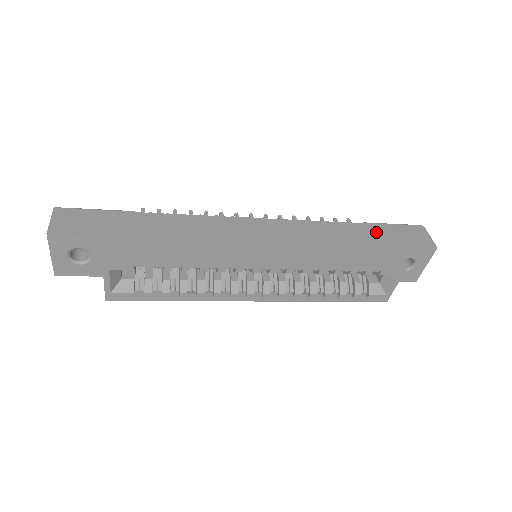
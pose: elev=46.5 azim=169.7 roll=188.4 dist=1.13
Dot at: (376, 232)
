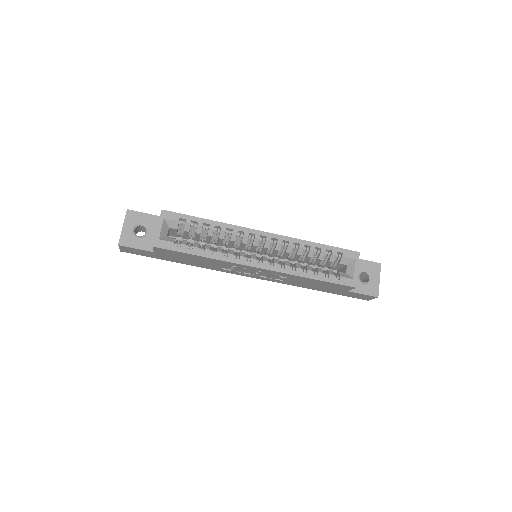
Dot at: occluded
